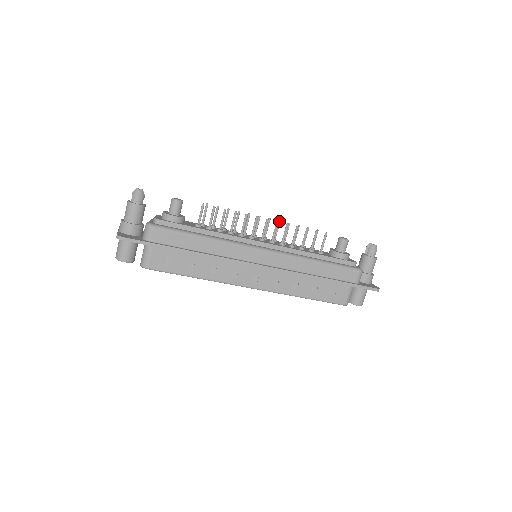
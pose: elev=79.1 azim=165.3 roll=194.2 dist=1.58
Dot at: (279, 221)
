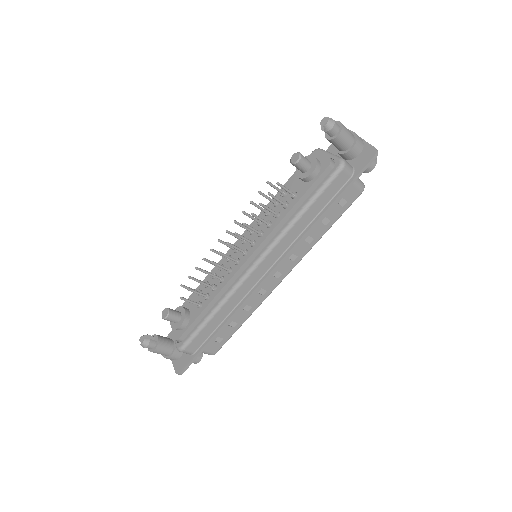
Dot at: occluded
